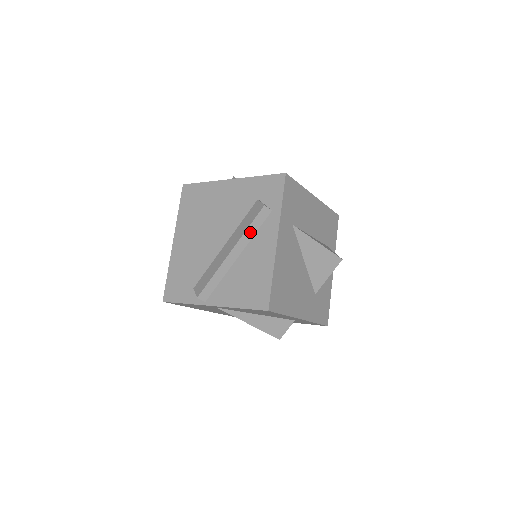
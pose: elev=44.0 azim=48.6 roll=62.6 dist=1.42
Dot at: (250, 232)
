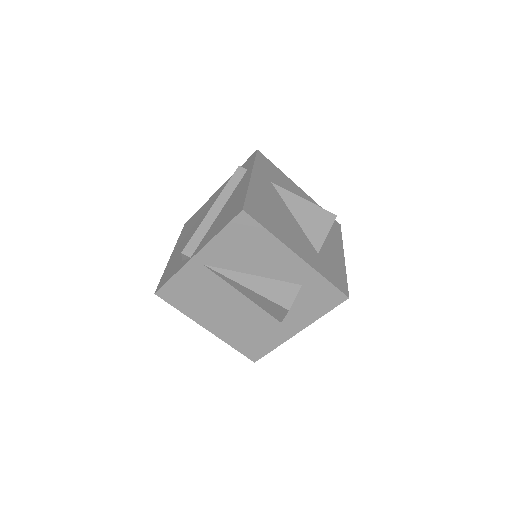
Dot at: (229, 189)
